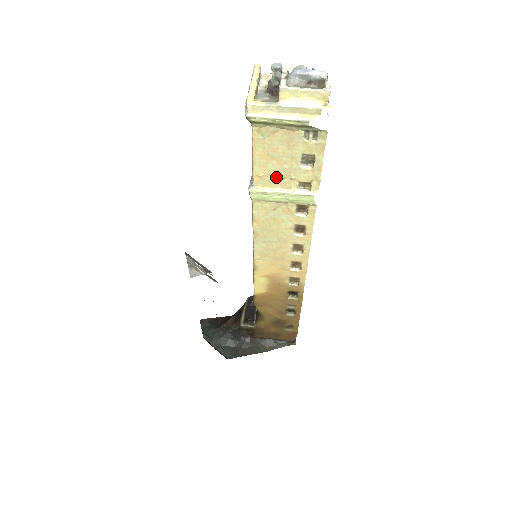
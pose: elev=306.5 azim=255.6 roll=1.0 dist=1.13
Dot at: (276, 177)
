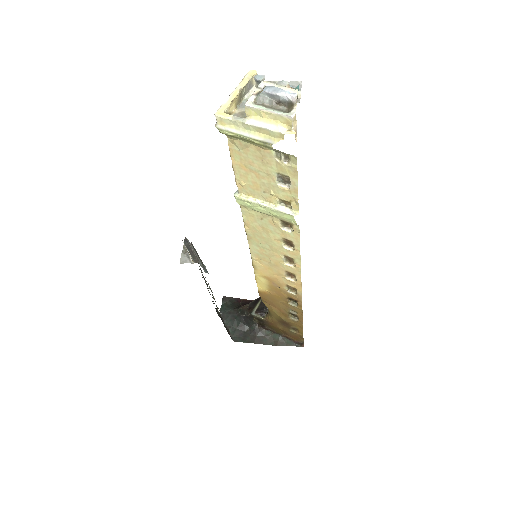
Dot at: (257, 189)
